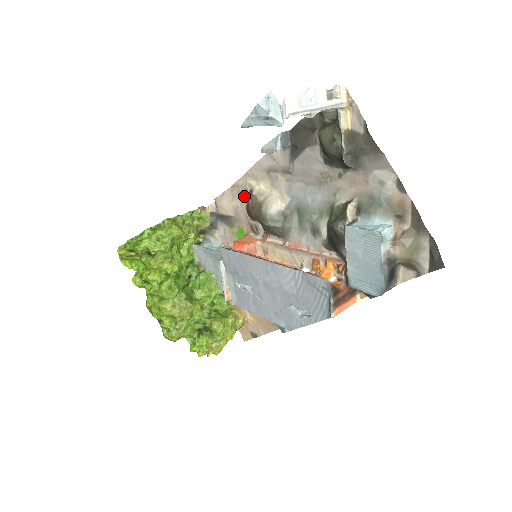
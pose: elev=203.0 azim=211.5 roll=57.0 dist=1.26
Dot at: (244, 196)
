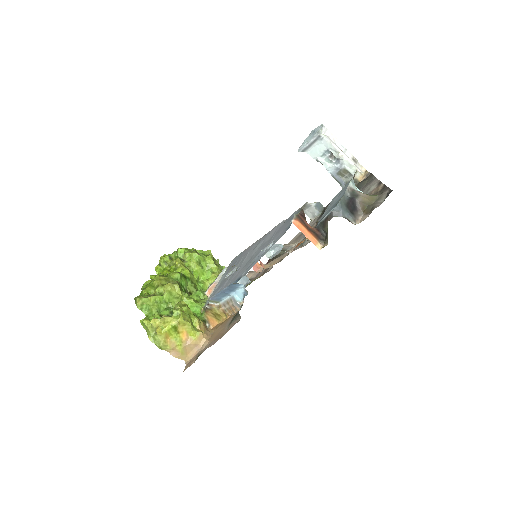
Dot at: occluded
